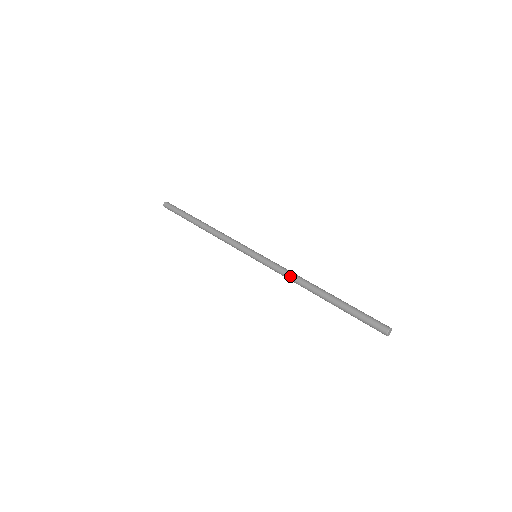
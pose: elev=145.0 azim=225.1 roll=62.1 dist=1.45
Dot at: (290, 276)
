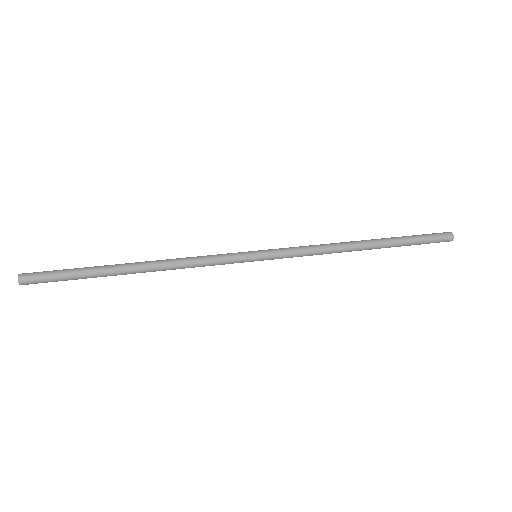
Dot at: (321, 244)
